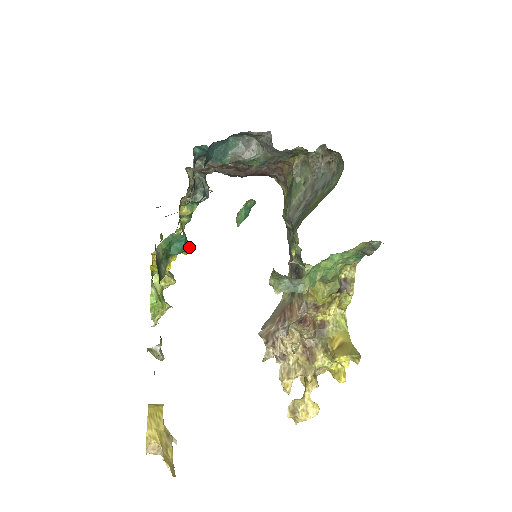
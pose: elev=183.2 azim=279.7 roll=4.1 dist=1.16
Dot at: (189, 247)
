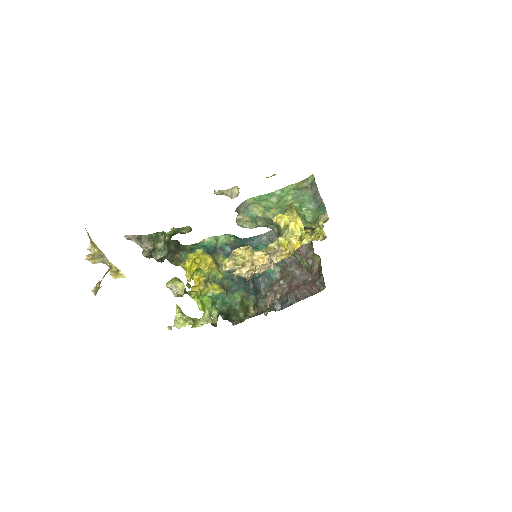
Dot at: (210, 256)
